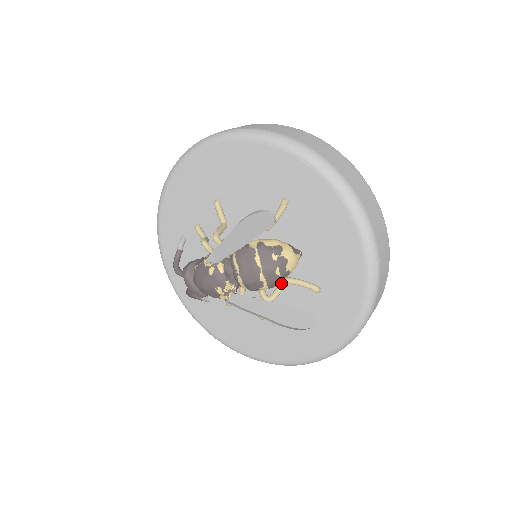
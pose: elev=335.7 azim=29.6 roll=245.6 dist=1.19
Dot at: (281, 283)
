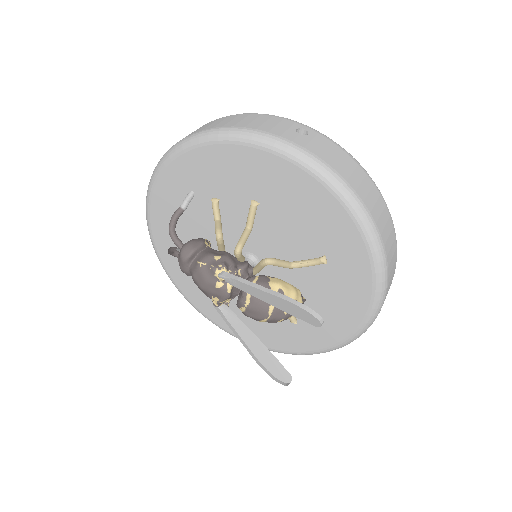
Dot at: occluded
